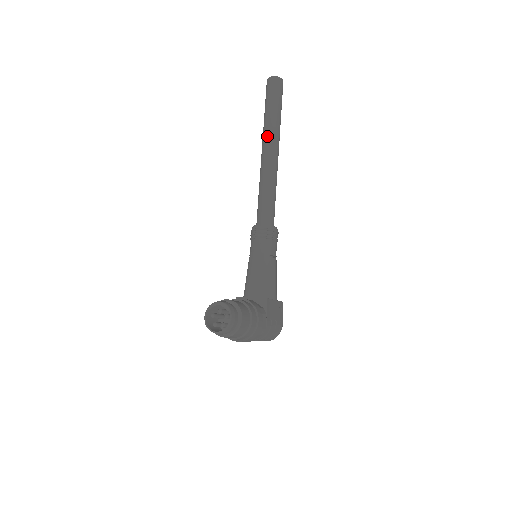
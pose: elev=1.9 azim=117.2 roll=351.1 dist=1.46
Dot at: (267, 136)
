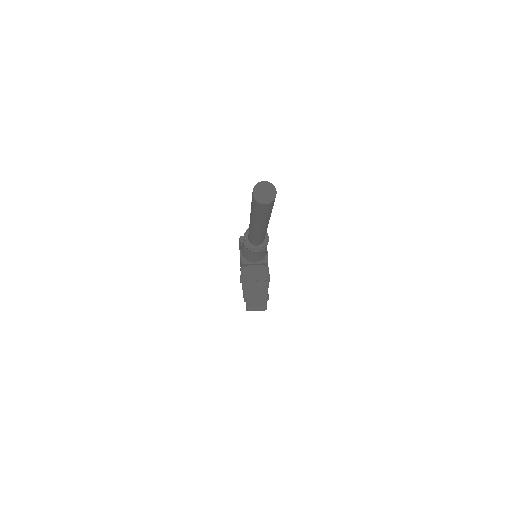
Dot at: (261, 226)
